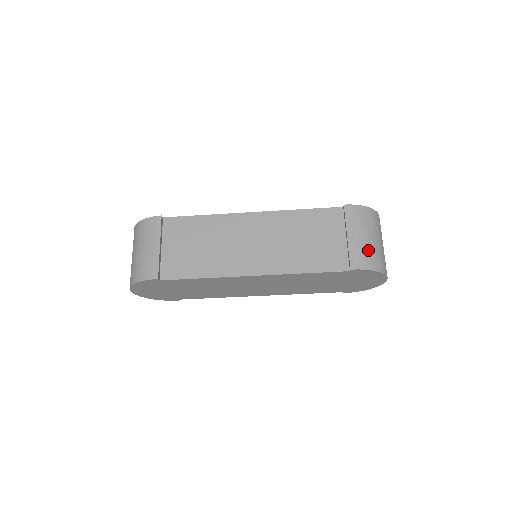
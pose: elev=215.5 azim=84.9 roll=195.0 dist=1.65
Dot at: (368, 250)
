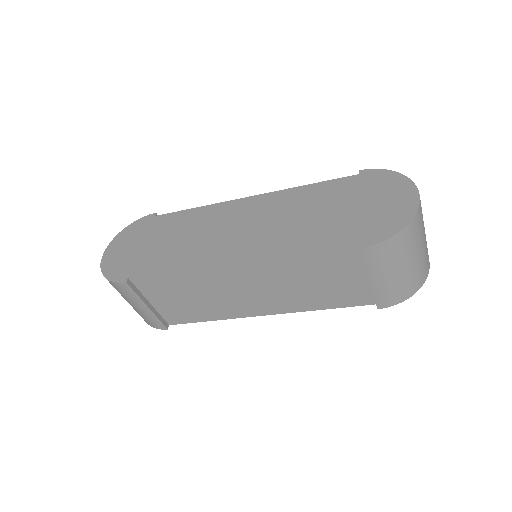
Dot at: (400, 284)
